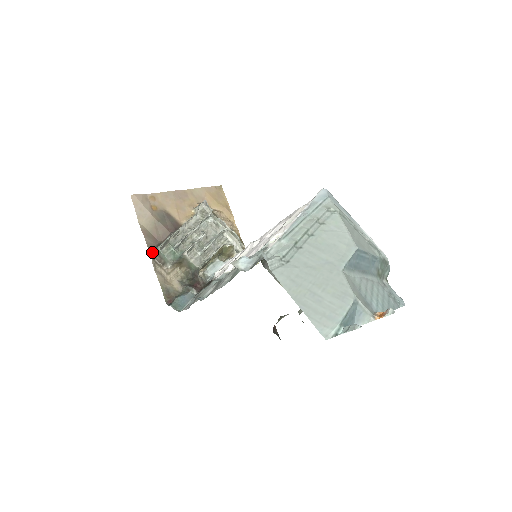
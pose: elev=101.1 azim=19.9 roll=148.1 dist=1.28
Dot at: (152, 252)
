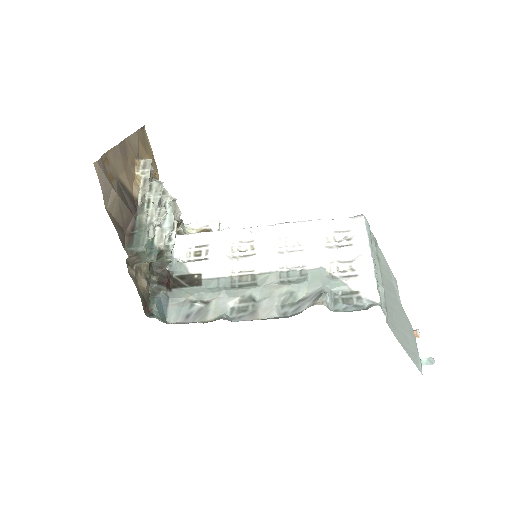
Dot at: (128, 251)
